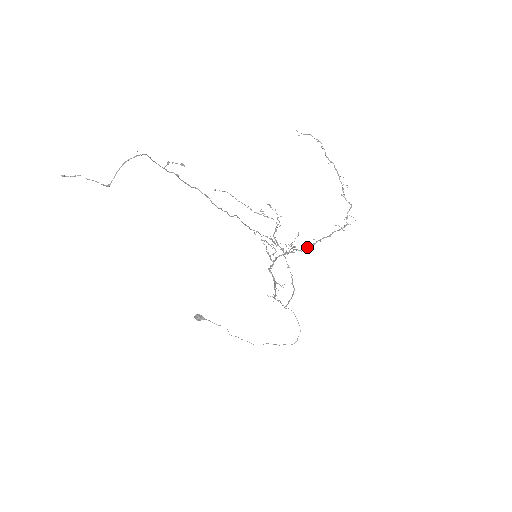
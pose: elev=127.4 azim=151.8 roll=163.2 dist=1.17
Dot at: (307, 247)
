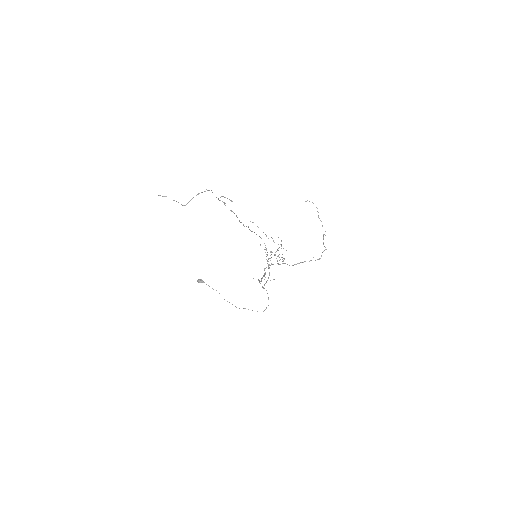
Dot at: (294, 264)
